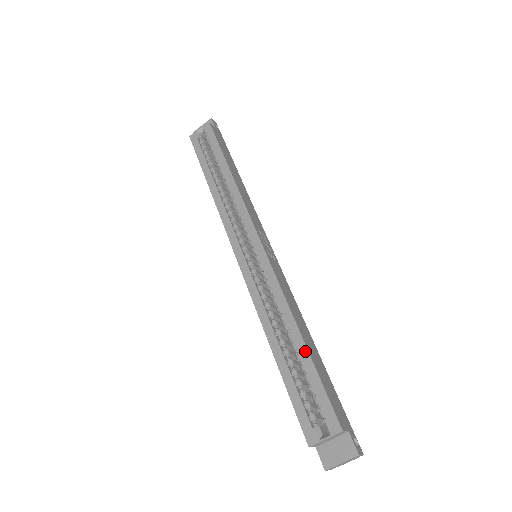
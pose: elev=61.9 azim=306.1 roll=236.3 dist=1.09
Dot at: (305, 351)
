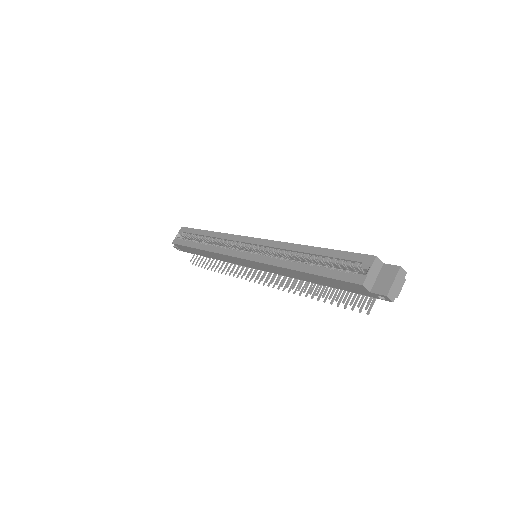
Dot at: (321, 250)
